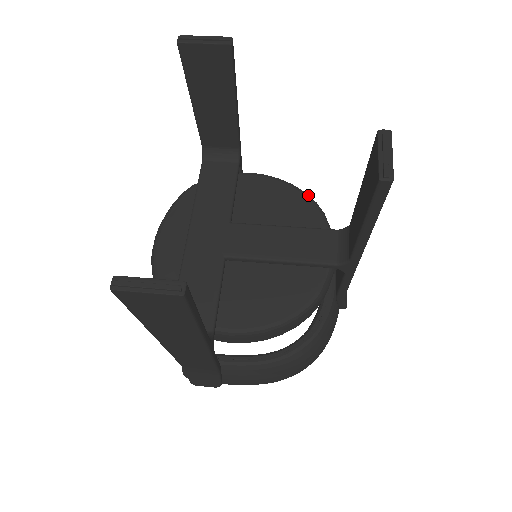
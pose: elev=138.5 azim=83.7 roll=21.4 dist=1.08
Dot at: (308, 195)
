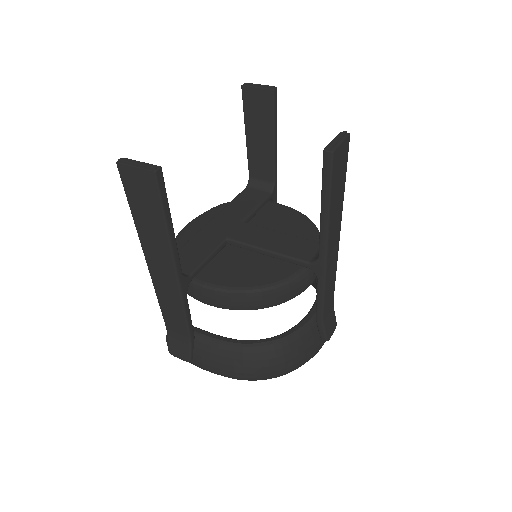
Dot at: (314, 224)
